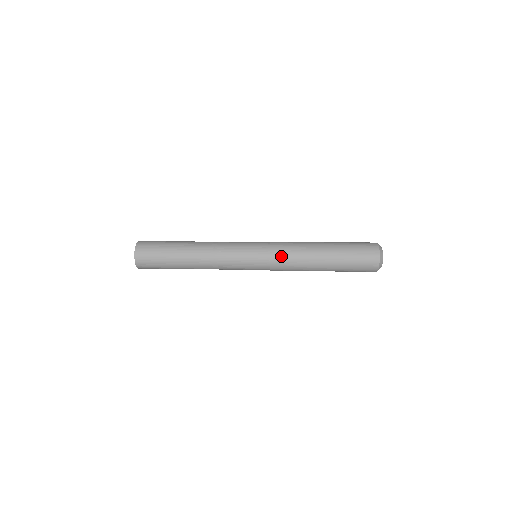
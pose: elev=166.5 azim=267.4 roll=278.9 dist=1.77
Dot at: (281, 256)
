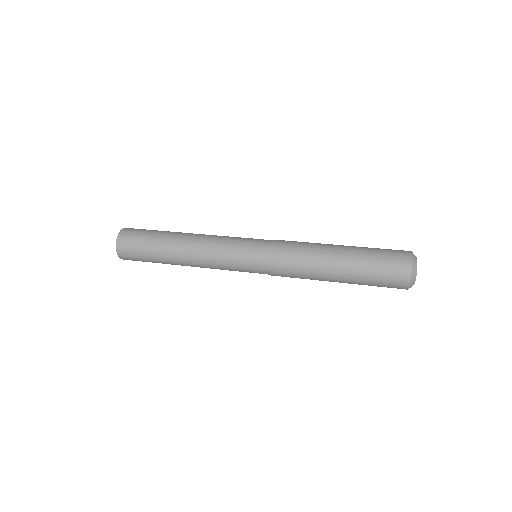
Dot at: (283, 257)
